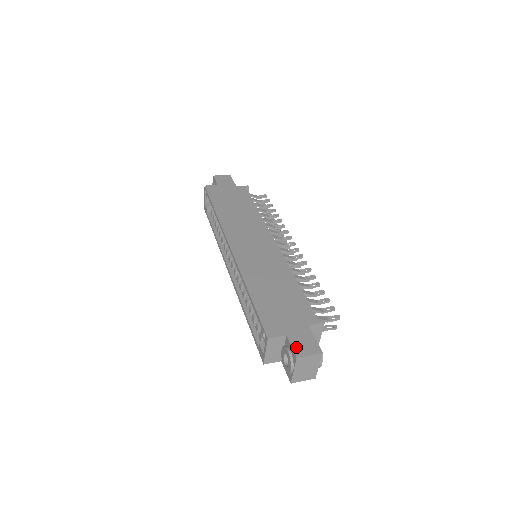
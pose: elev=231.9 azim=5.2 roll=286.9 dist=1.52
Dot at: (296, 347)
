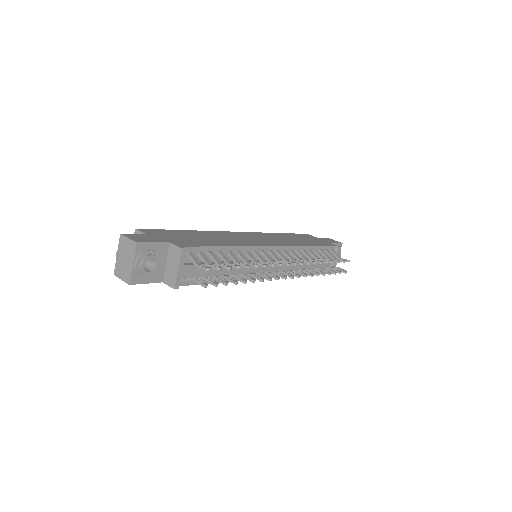
Dot at: (134, 235)
